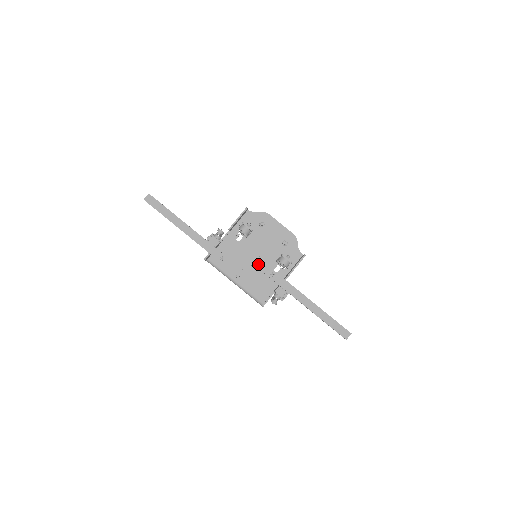
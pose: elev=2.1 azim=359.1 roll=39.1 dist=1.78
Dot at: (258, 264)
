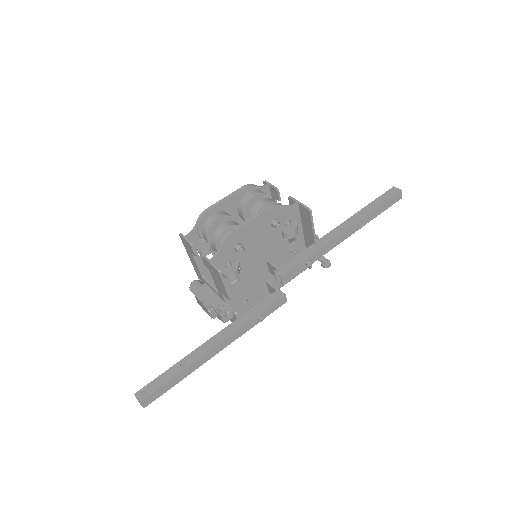
Dot at: (290, 277)
